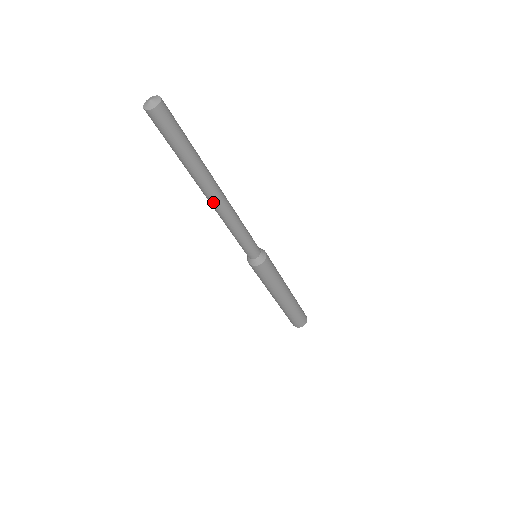
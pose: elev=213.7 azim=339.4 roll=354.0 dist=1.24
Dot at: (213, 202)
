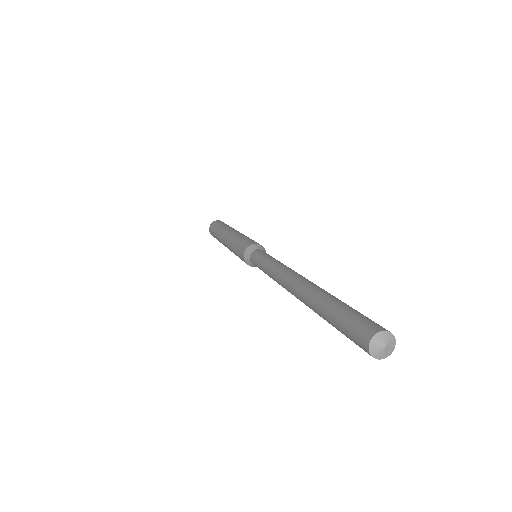
Dot at: occluded
